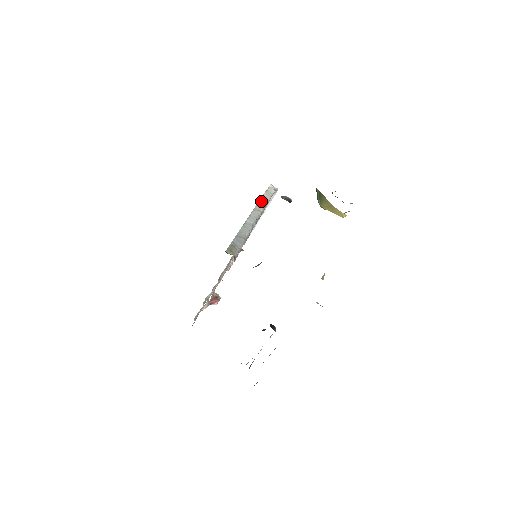
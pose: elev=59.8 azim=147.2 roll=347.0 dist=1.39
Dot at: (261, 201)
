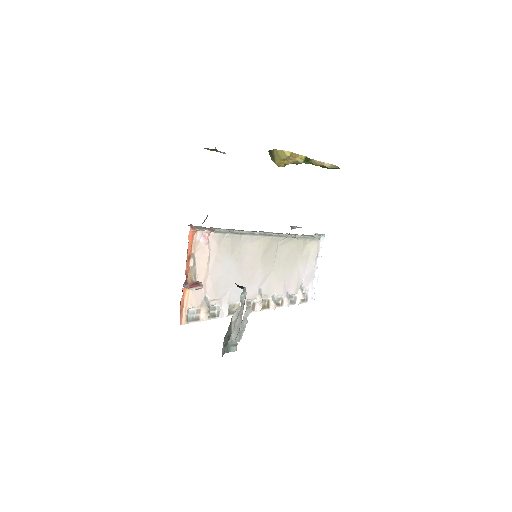
Dot at: occluded
